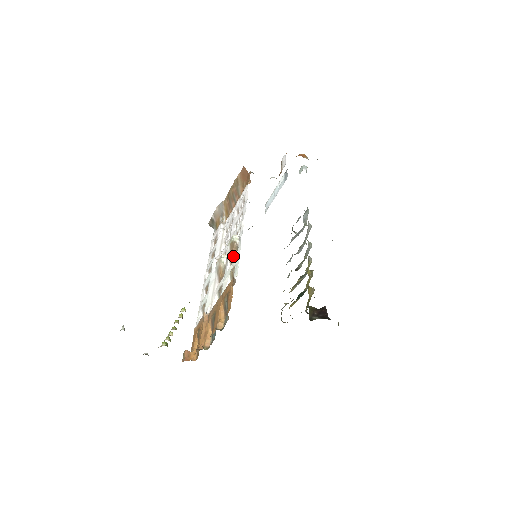
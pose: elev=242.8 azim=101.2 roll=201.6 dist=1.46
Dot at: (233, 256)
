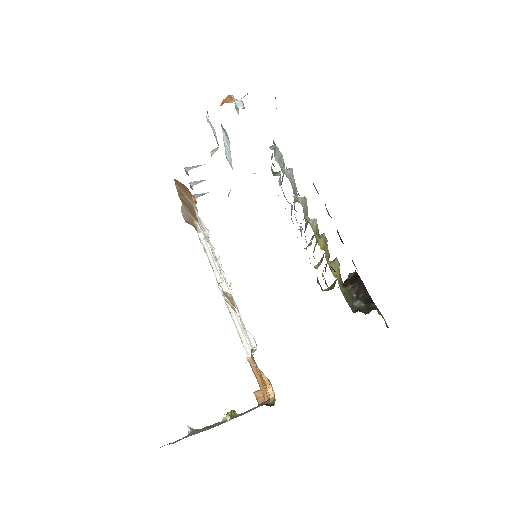
Dot at: occluded
